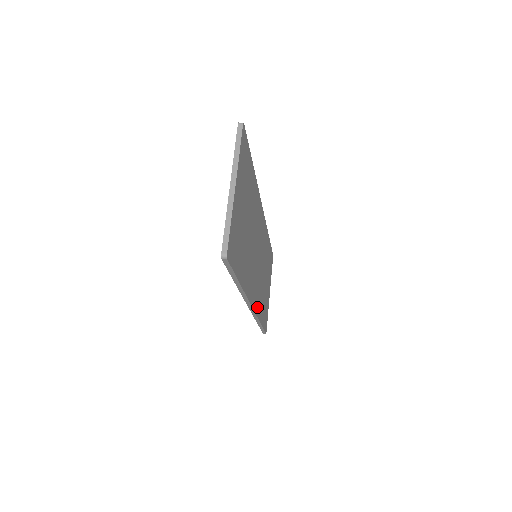
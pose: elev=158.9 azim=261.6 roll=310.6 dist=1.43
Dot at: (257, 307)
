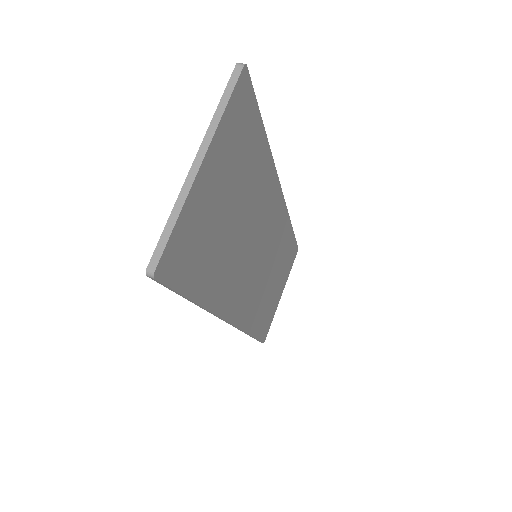
Dot at: (246, 319)
